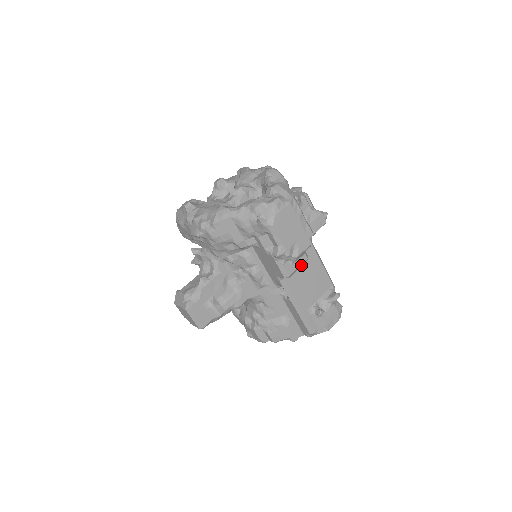
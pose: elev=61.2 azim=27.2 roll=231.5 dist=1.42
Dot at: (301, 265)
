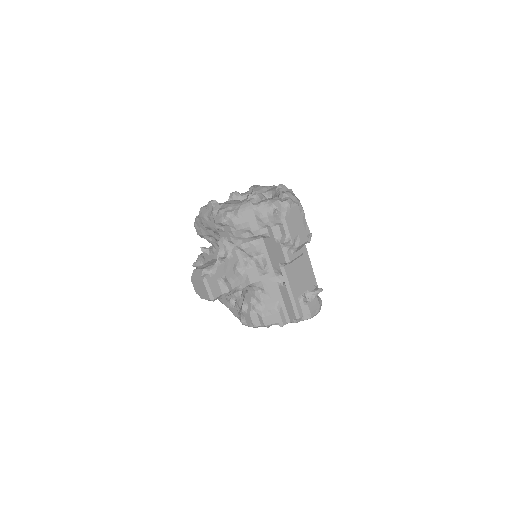
Dot at: (298, 256)
